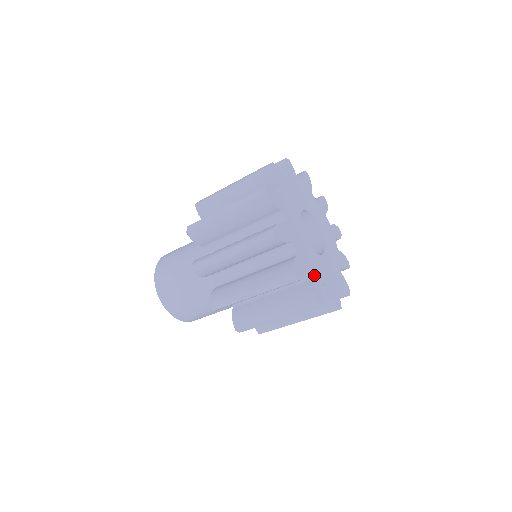
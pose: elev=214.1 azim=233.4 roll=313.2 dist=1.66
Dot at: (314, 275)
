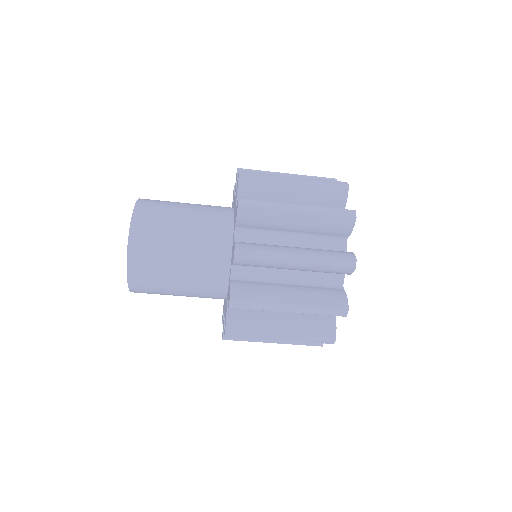
Dot at: occluded
